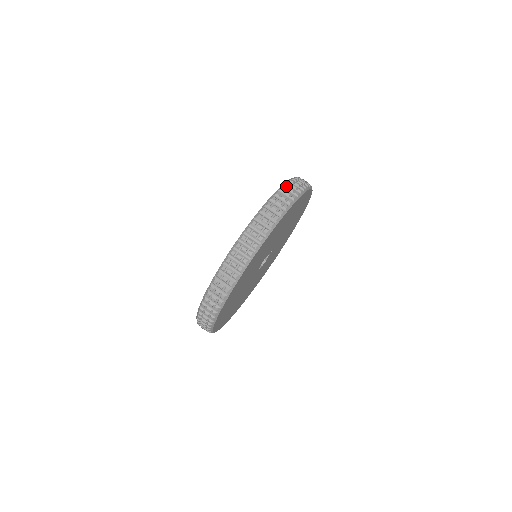
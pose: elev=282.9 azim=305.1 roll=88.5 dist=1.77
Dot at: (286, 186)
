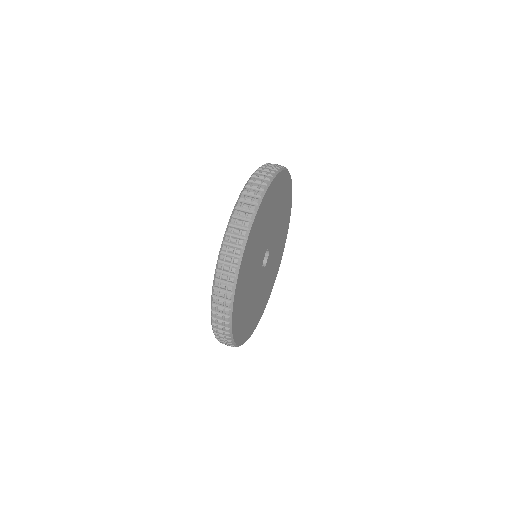
Dot at: occluded
